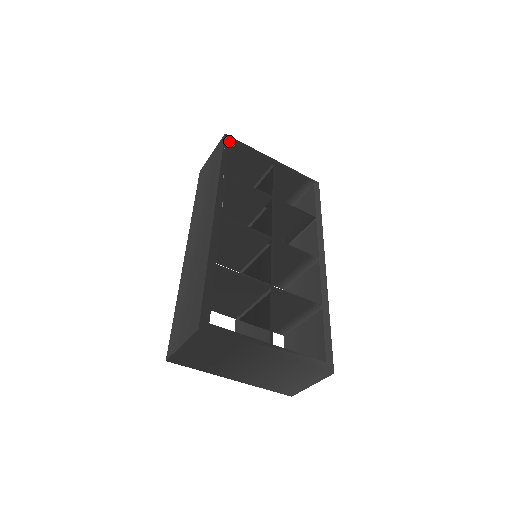
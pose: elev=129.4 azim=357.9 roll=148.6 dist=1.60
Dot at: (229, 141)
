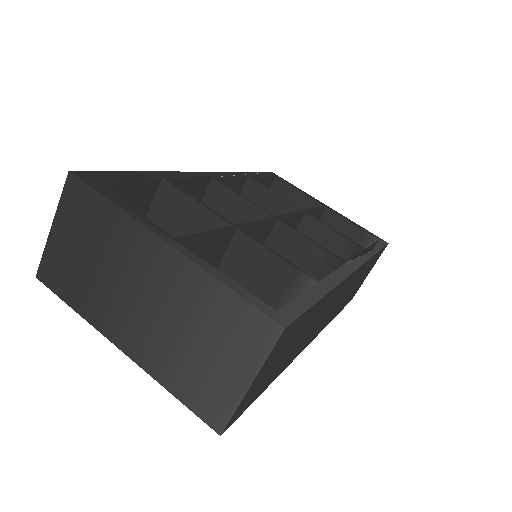
Dot at: (273, 175)
